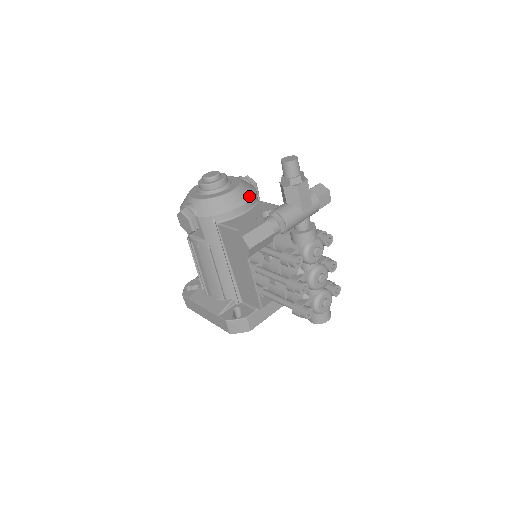
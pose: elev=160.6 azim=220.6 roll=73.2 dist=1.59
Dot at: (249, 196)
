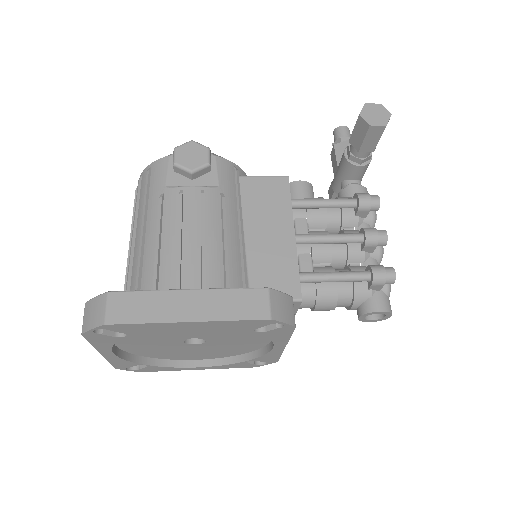
Dot at: occluded
